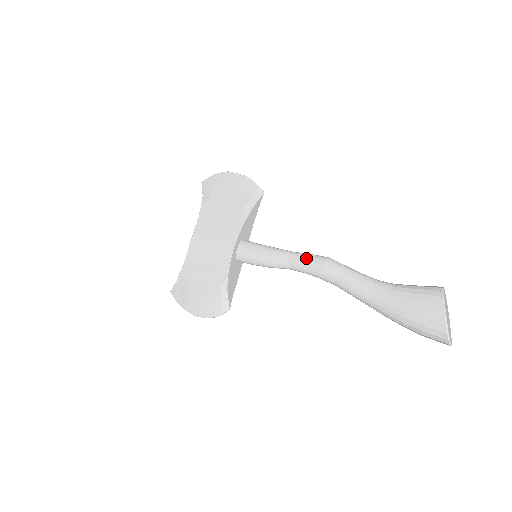
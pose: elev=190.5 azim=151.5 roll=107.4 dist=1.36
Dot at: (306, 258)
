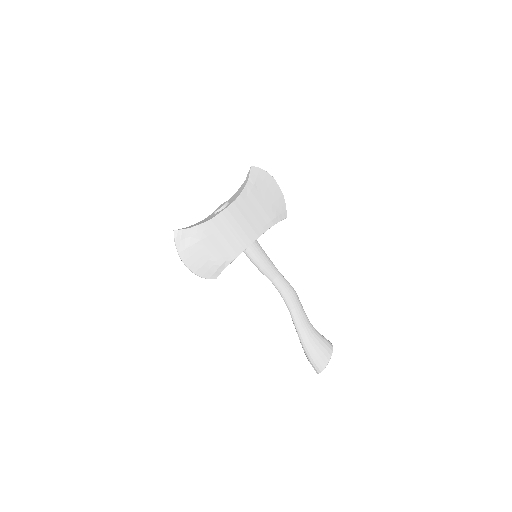
Dot at: (286, 283)
